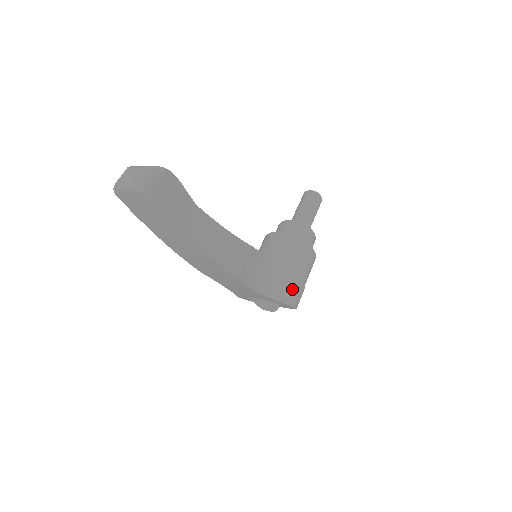
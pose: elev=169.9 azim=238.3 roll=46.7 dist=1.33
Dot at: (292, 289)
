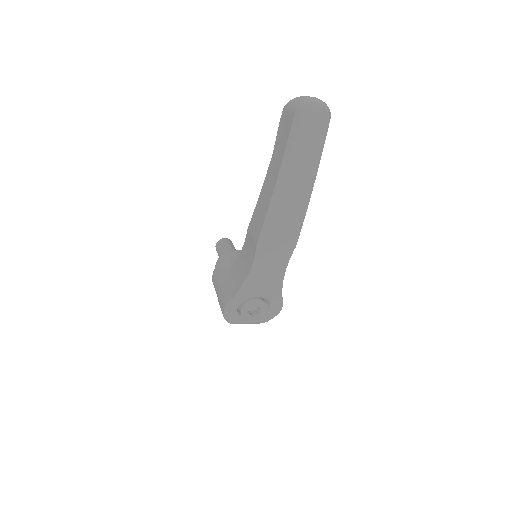
Dot at: occluded
